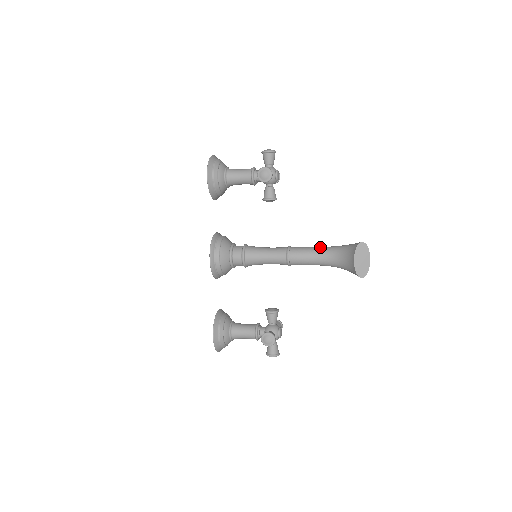
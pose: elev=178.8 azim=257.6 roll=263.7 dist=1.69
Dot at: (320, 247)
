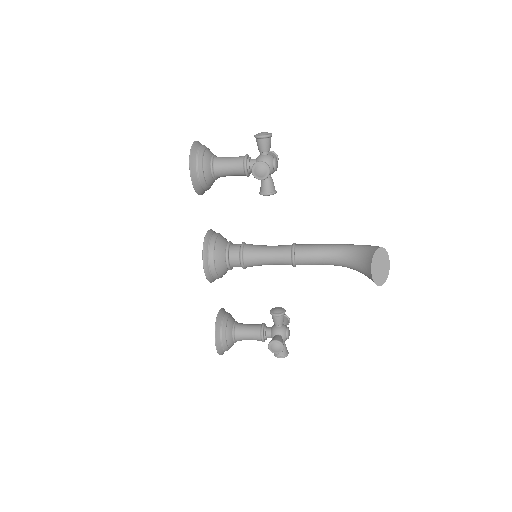
Dot at: (330, 245)
